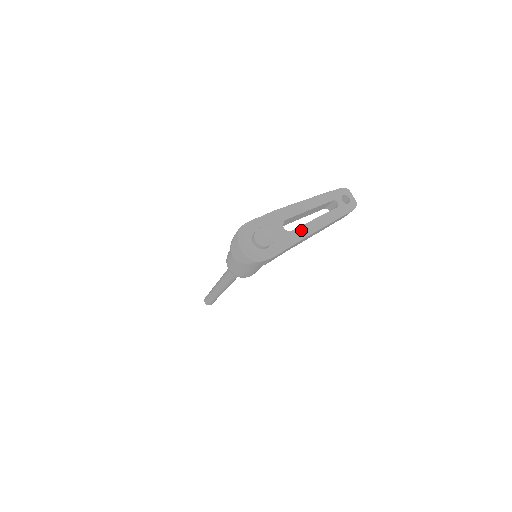
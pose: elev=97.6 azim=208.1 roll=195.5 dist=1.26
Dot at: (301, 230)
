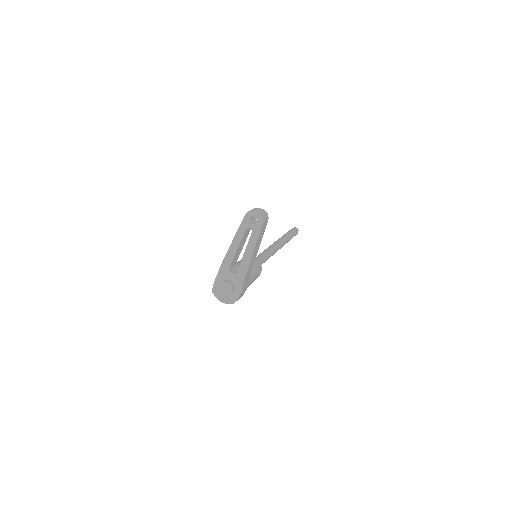
Dot at: (241, 267)
